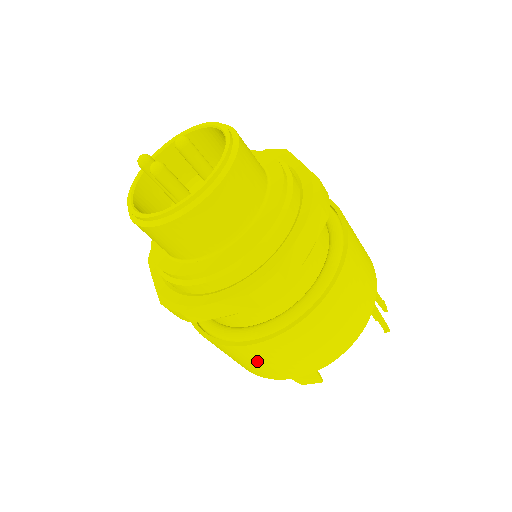
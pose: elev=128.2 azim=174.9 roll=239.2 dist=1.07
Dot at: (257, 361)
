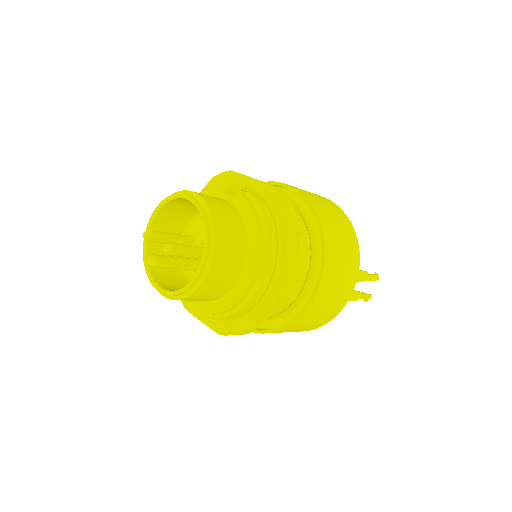
Dot at: occluded
